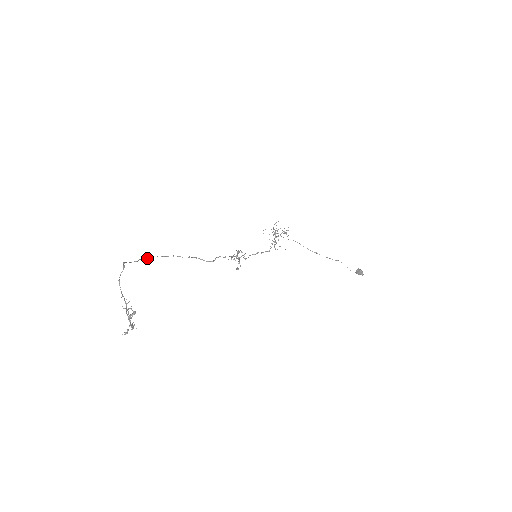
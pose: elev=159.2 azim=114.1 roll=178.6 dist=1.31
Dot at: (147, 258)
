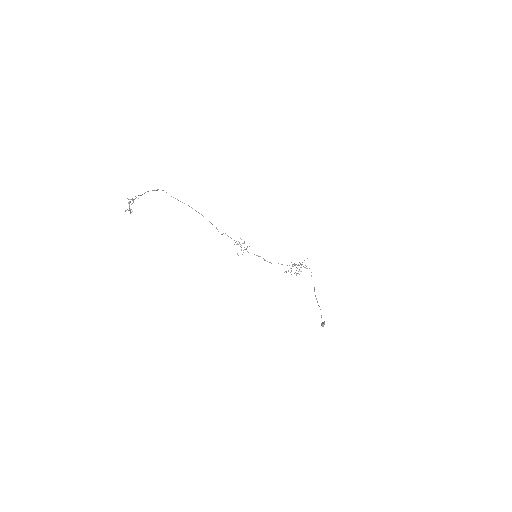
Dot at: (184, 203)
